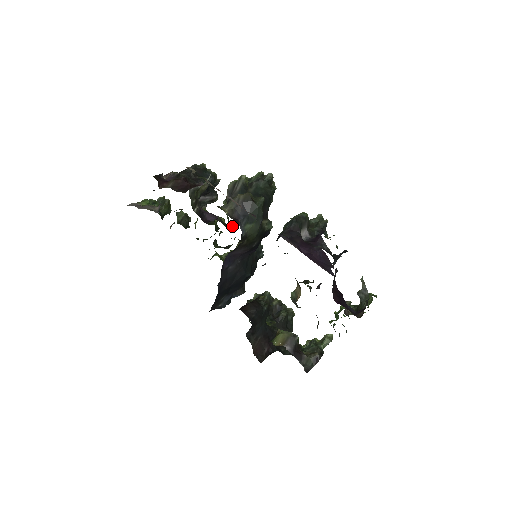
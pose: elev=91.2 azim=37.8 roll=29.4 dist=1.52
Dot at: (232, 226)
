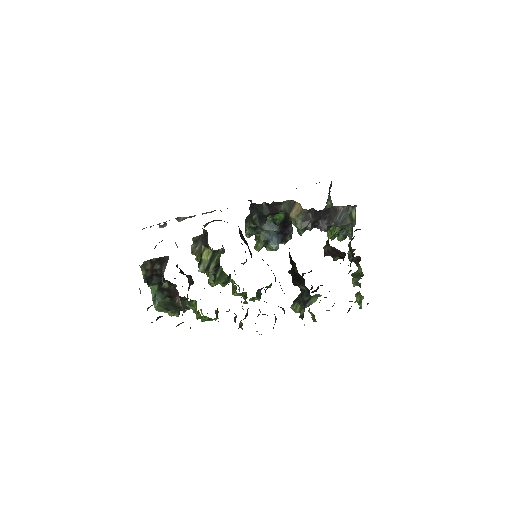
Dot at: (221, 279)
